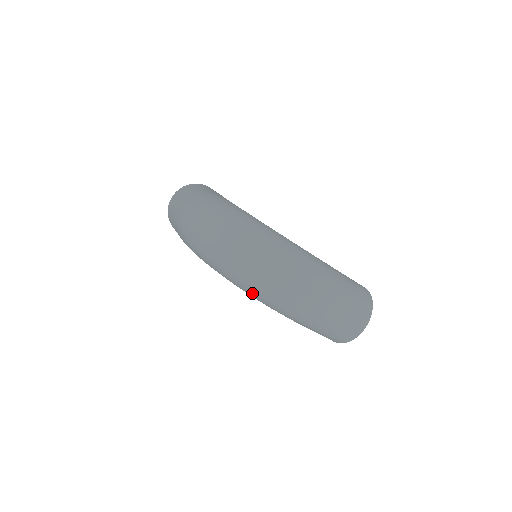
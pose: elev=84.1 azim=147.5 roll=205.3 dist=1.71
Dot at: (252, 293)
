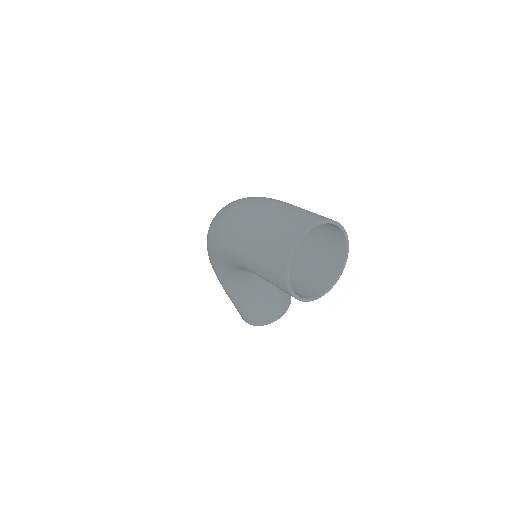
Dot at: (212, 239)
